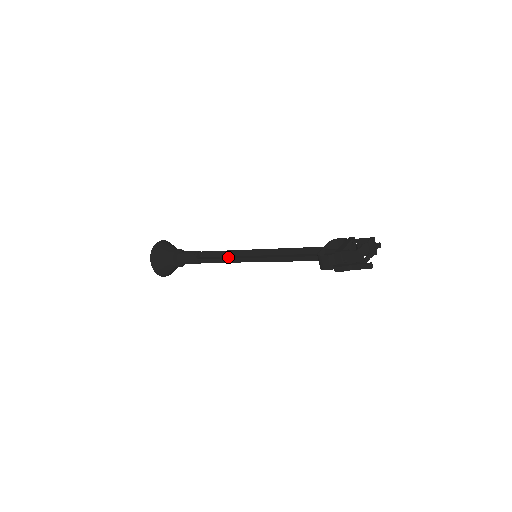
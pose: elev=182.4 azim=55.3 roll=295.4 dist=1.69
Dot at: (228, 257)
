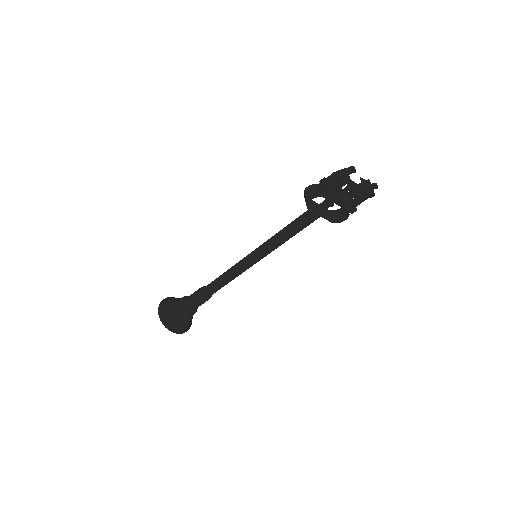
Dot at: (230, 270)
